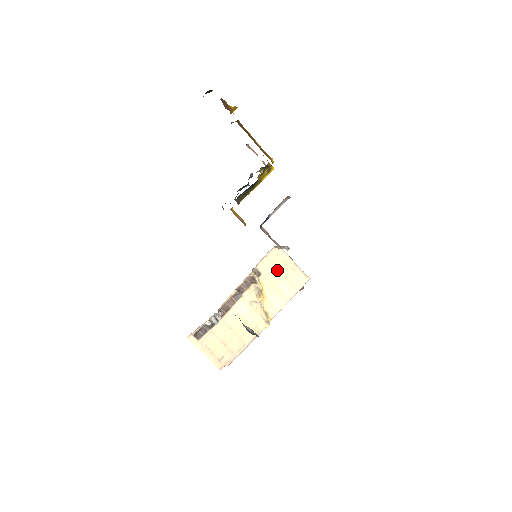
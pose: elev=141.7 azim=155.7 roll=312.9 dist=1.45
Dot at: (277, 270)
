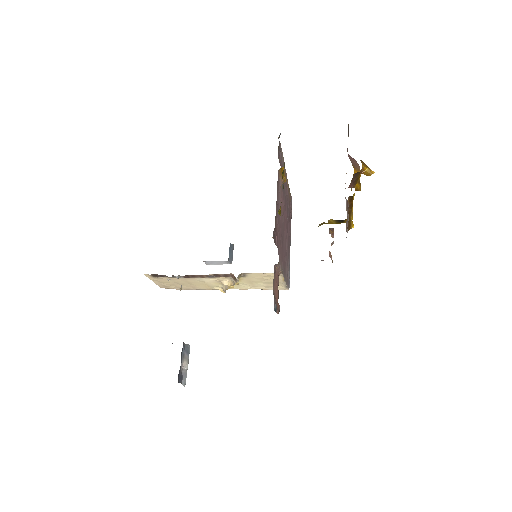
Dot at: (263, 279)
